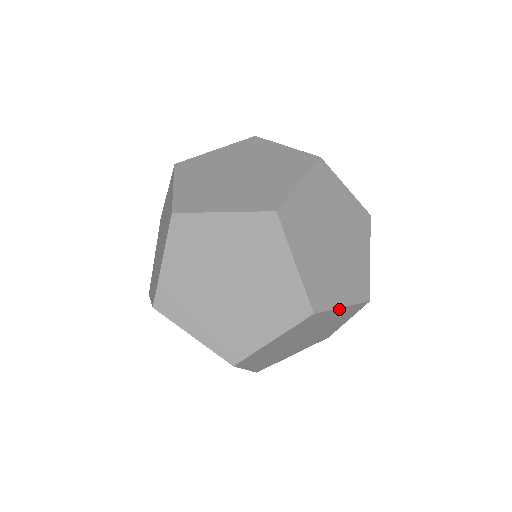
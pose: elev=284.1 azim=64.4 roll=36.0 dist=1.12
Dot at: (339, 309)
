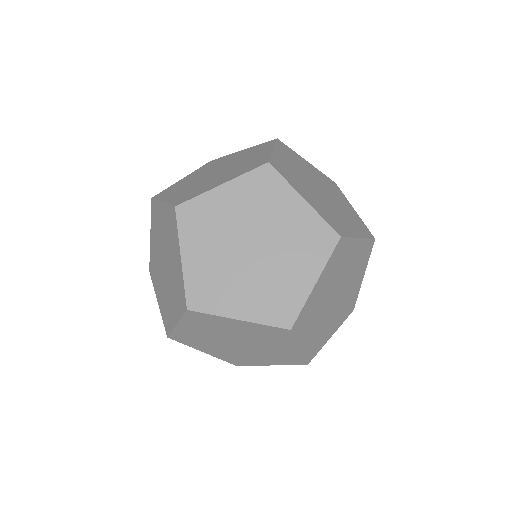
Dot at: occluded
